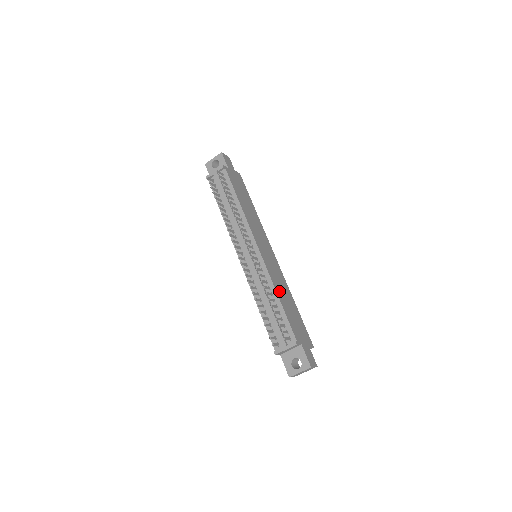
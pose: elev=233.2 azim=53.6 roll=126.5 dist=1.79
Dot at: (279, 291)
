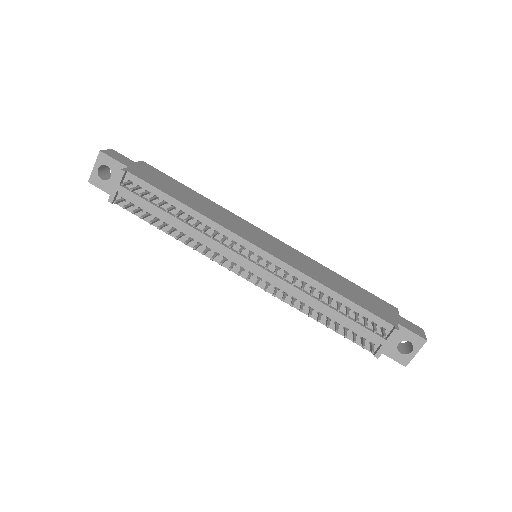
Dot at: (324, 281)
